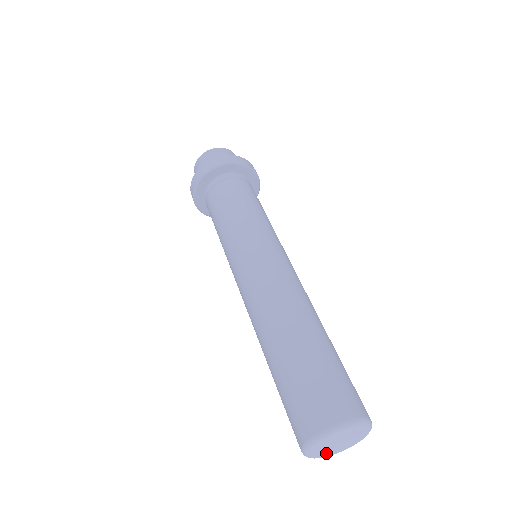
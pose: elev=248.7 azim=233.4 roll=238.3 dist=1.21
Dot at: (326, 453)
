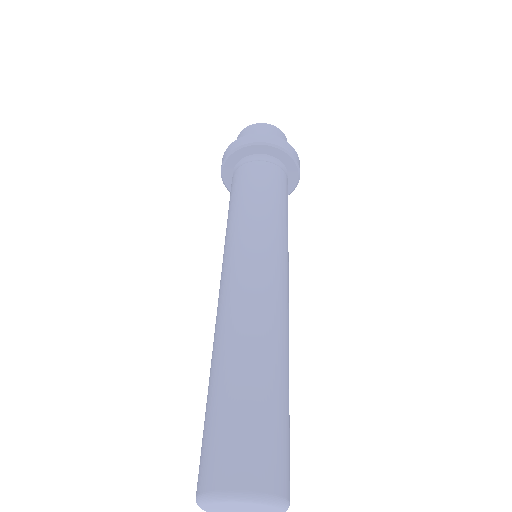
Dot at: (217, 510)
